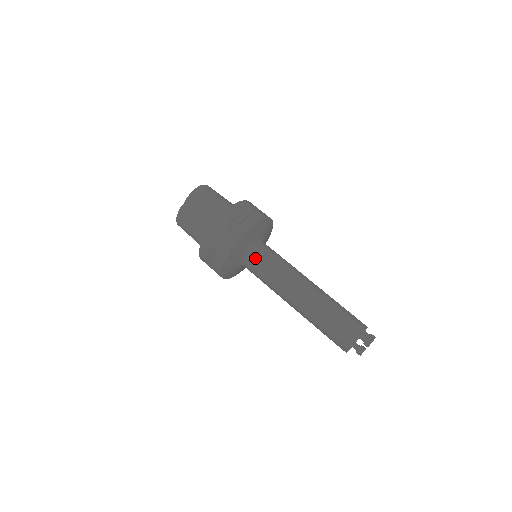
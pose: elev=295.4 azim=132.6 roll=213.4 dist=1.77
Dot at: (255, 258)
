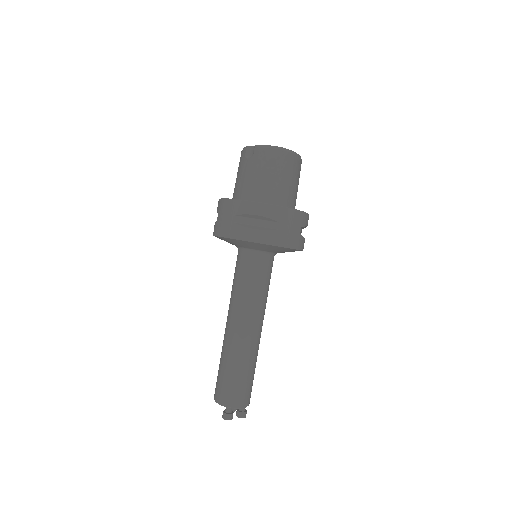
Dot at: (242, 260)
